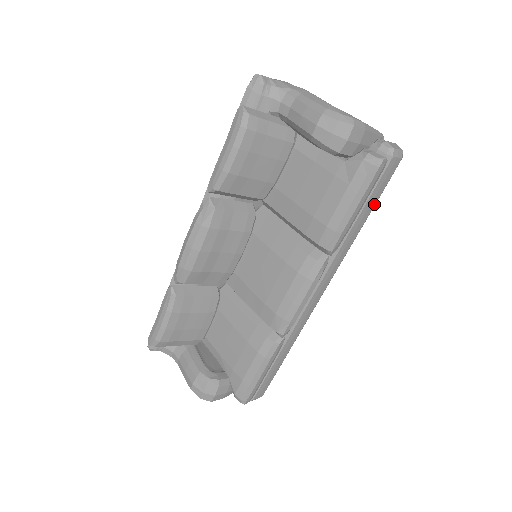
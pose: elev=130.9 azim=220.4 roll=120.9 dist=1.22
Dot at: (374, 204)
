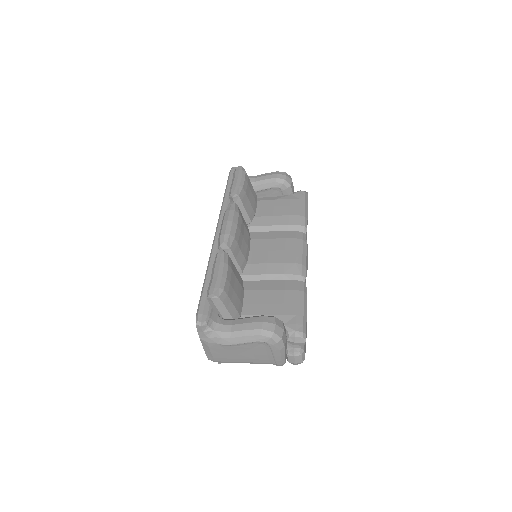
Dot at: occluded
